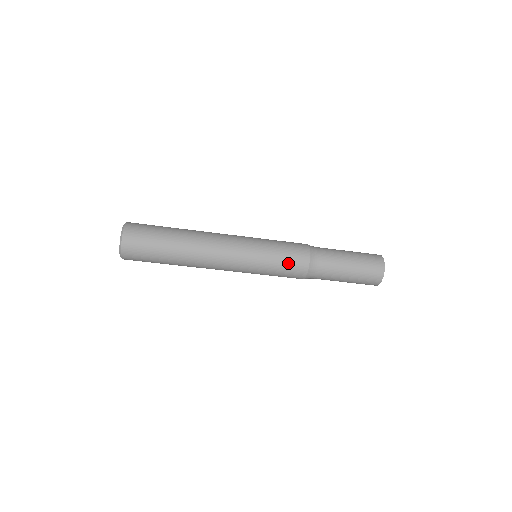
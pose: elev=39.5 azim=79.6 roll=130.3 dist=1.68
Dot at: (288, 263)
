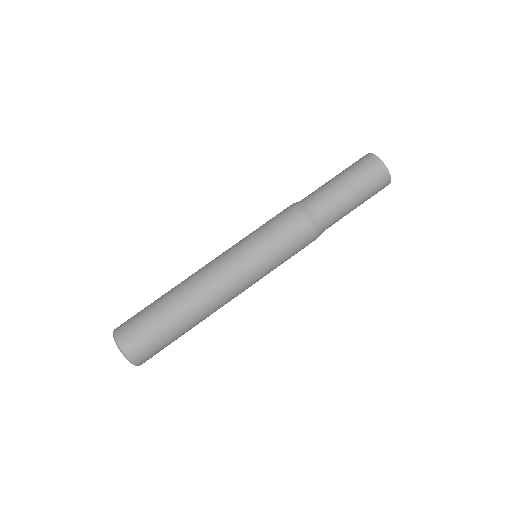
Dot at: (288, 235)
